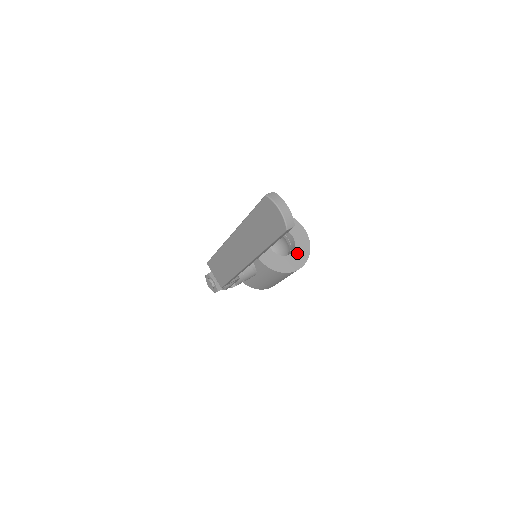
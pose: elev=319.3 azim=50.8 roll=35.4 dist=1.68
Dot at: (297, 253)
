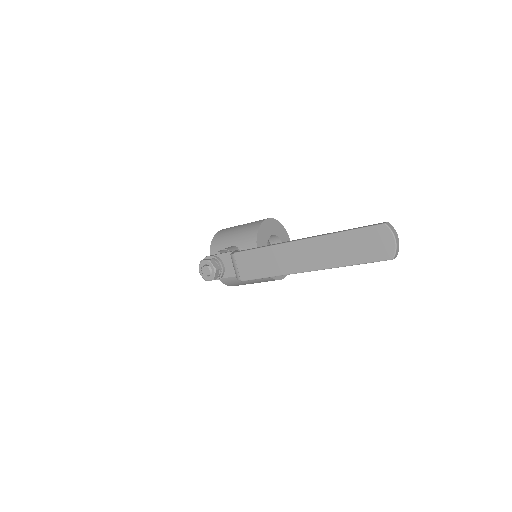
Dot at: occluded
